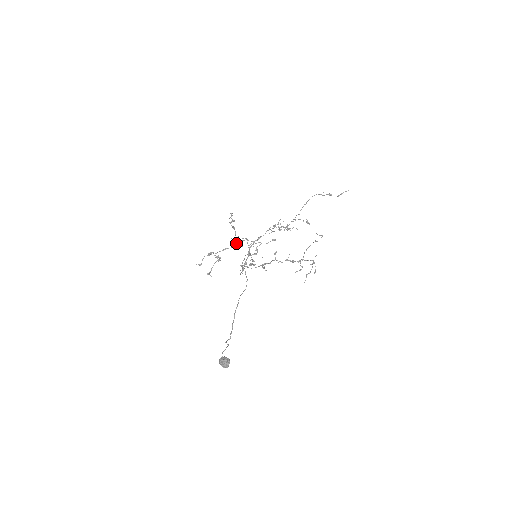
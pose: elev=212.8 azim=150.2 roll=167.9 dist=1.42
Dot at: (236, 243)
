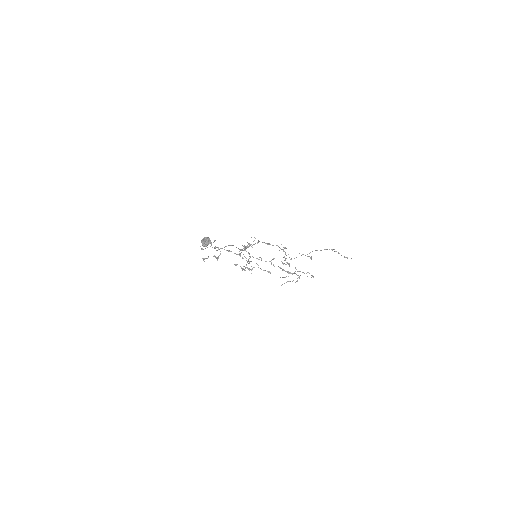
Dot at: occluded
